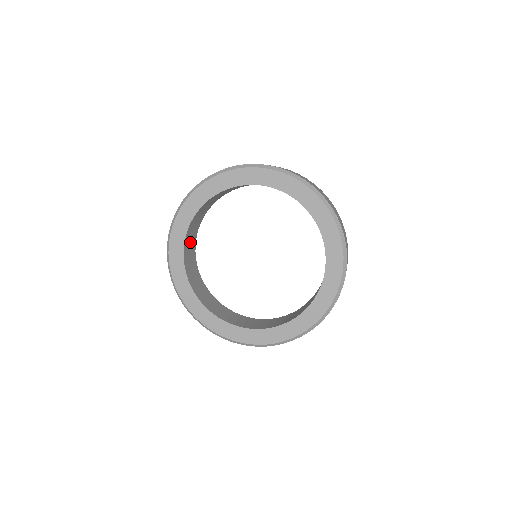
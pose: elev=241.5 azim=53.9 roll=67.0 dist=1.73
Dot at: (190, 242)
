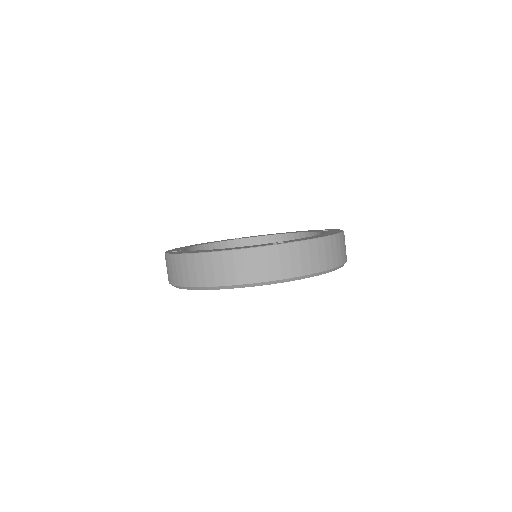
Dot at: occluded
